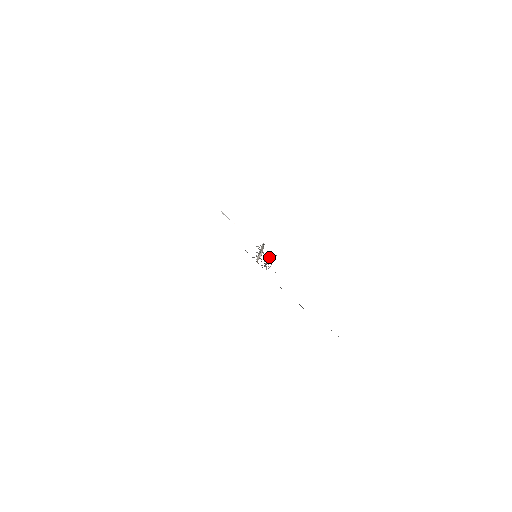
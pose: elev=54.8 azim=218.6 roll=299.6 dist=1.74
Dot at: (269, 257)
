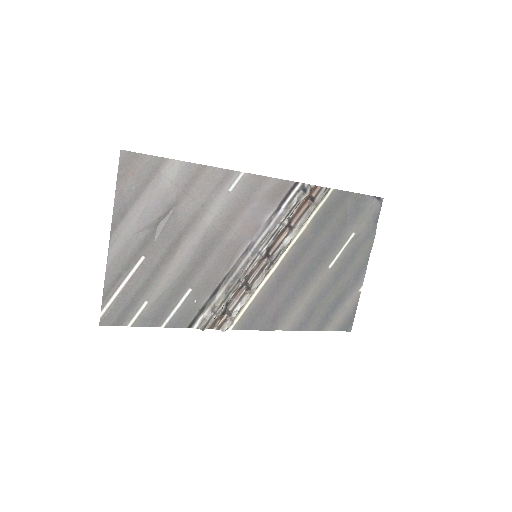
Dot at: (225, 320)
